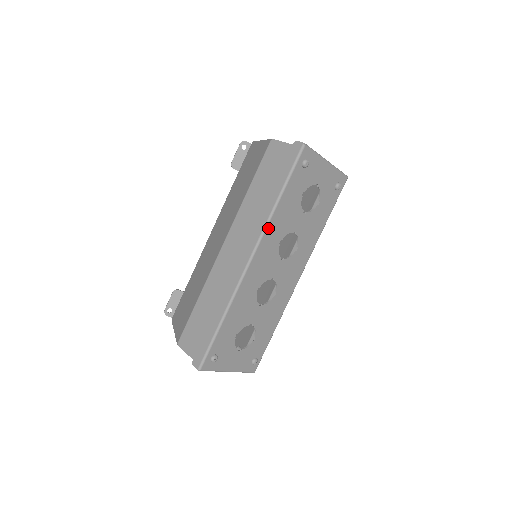
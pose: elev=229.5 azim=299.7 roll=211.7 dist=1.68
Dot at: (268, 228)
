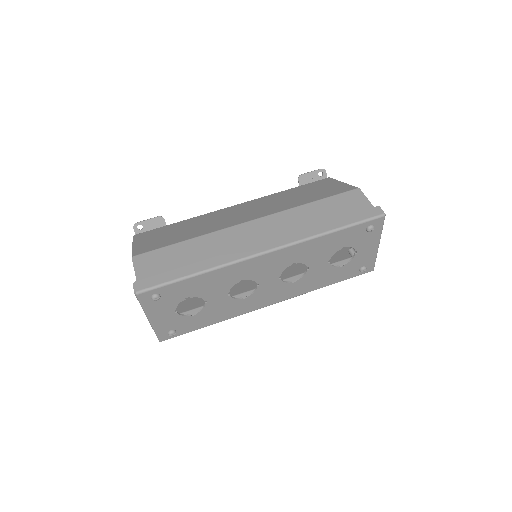
Dot at: (301, 244)
